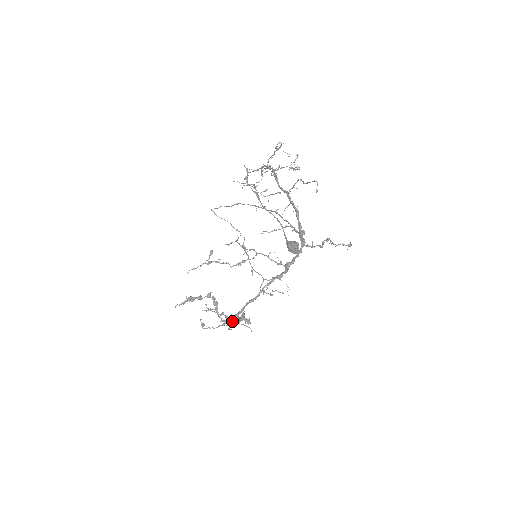
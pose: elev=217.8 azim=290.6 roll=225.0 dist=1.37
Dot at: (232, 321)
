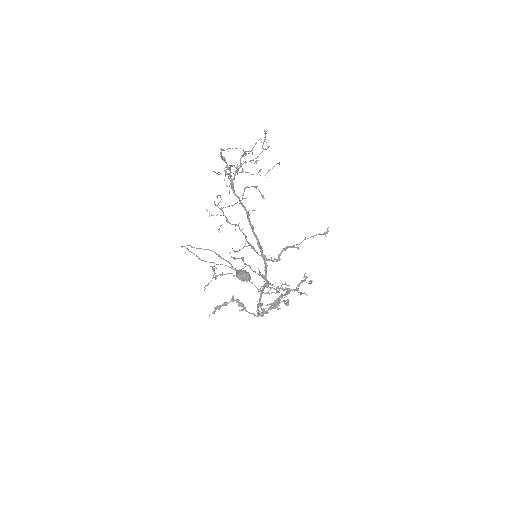
Dot at: occluded
